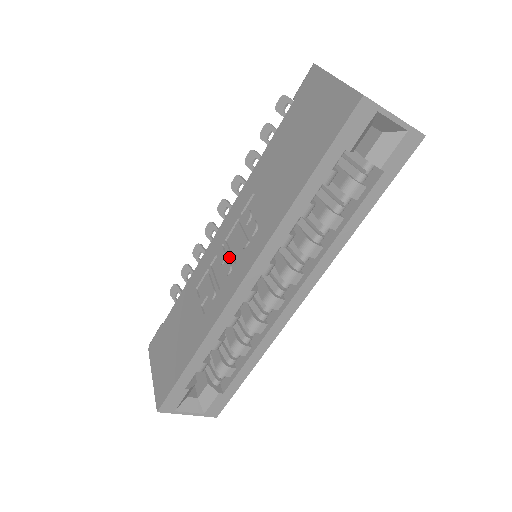
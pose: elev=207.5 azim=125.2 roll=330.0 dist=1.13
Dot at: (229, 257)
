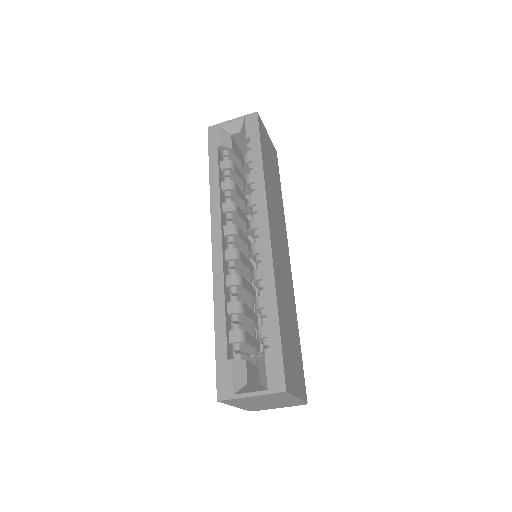
Dot at: occluded
